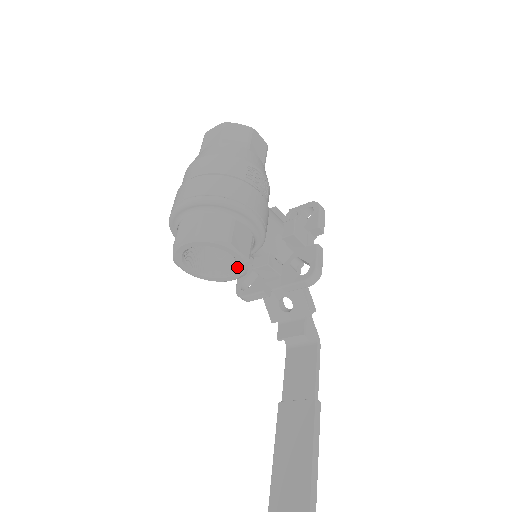
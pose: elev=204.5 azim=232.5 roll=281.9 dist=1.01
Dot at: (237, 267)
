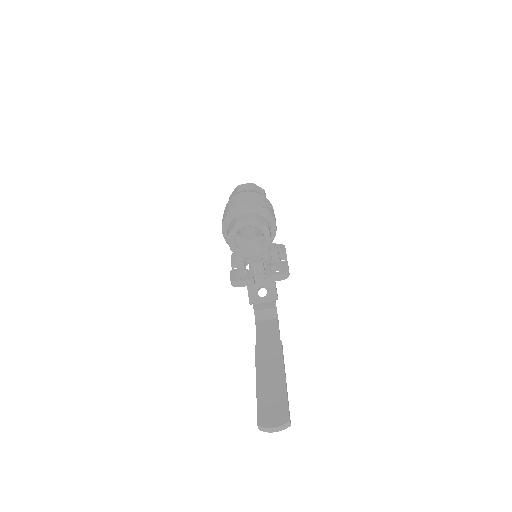
Dot at: (261, 248)
